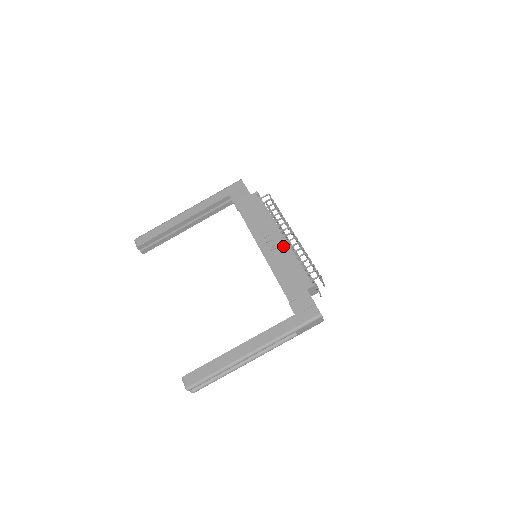
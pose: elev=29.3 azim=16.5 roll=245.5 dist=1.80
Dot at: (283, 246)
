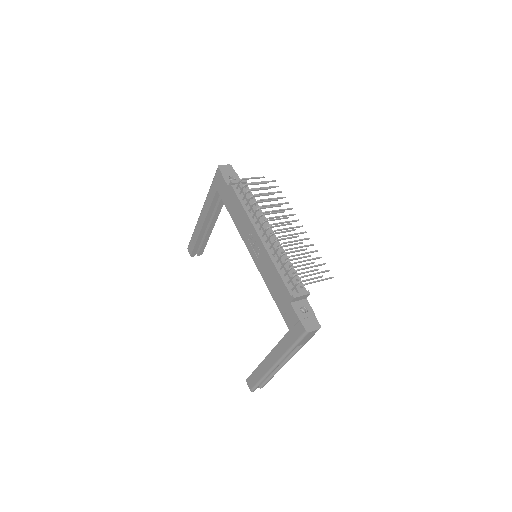
Dot at: (263, 250)
